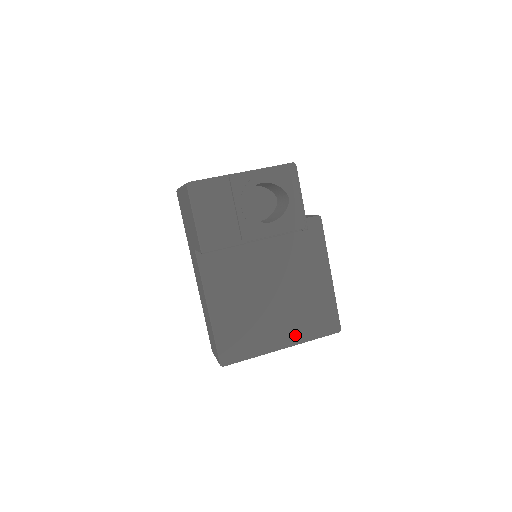
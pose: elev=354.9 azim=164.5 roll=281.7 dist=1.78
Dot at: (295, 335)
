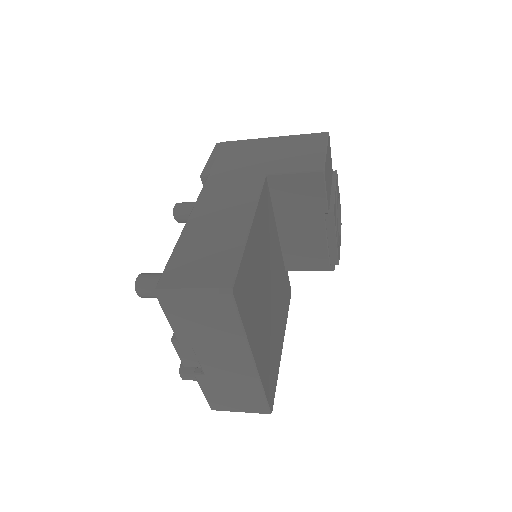
Dot at: (262, 362)
